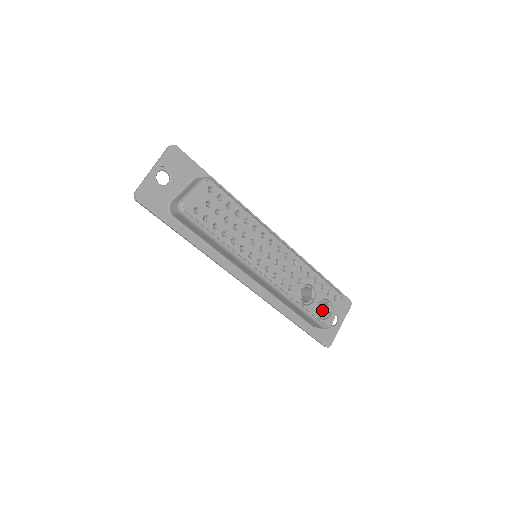
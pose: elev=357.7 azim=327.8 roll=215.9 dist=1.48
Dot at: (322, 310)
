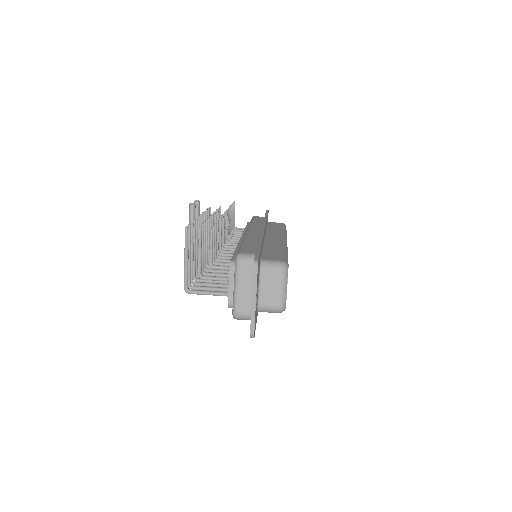
Dot at: occluded
